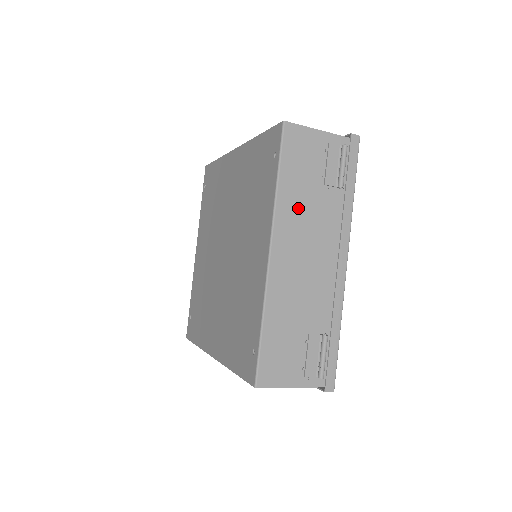
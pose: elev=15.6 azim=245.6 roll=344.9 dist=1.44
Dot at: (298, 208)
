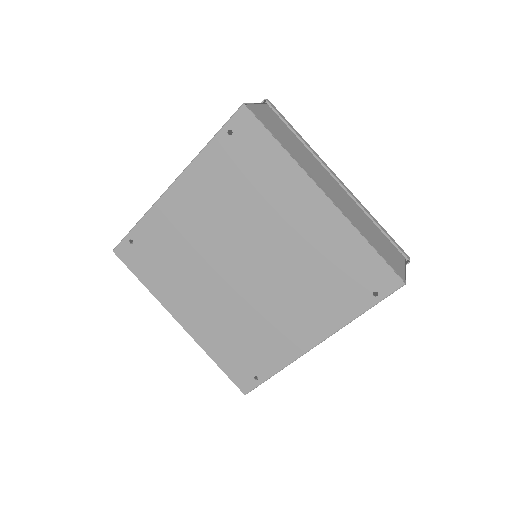
Dot at: occluded
